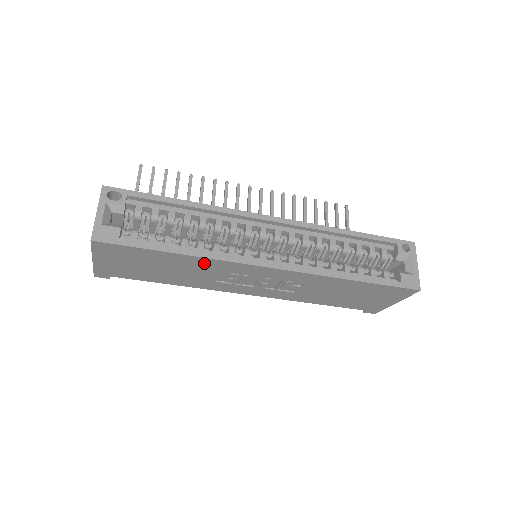
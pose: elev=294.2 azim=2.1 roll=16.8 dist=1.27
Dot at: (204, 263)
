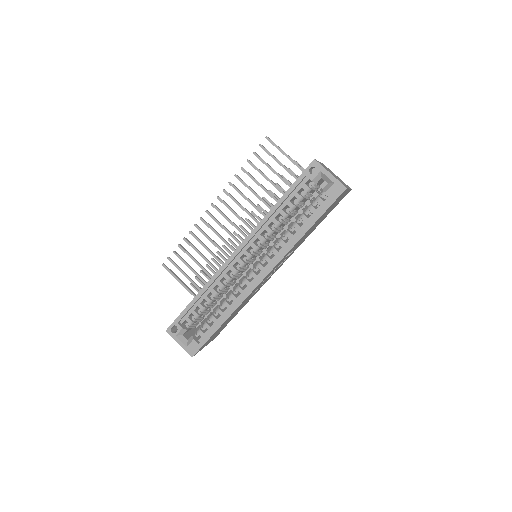
Dot at: occluded
